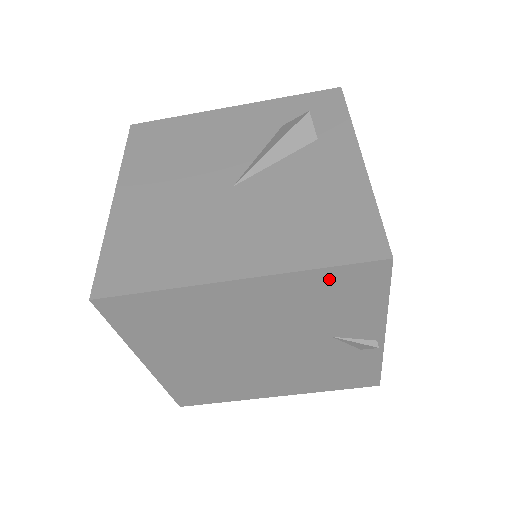
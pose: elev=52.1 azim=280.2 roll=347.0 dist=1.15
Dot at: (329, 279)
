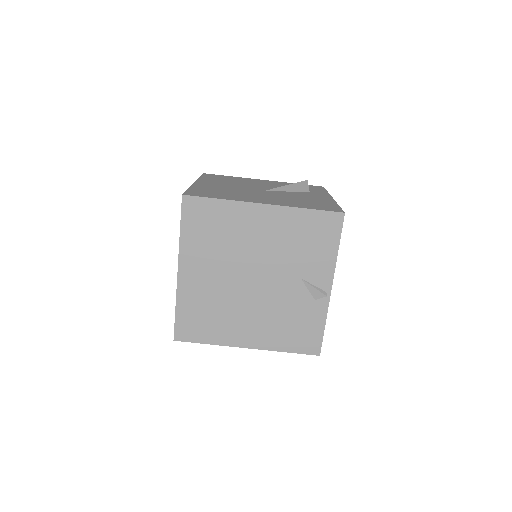
Dot at: (311, 219)
